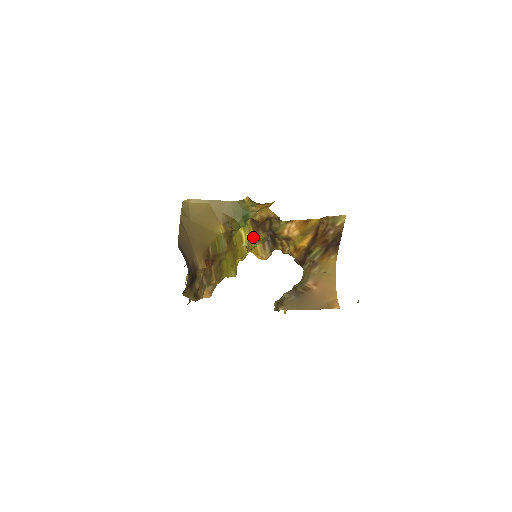
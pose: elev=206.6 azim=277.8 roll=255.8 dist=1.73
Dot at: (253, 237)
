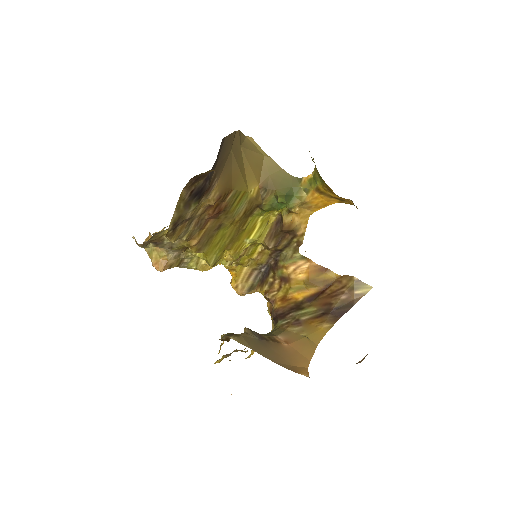
Dot at: (255, 249)
